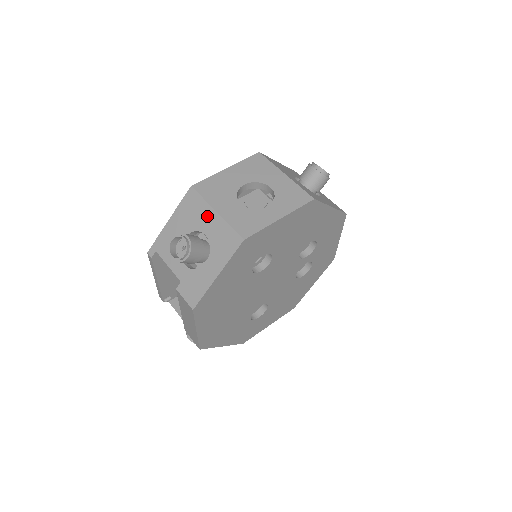
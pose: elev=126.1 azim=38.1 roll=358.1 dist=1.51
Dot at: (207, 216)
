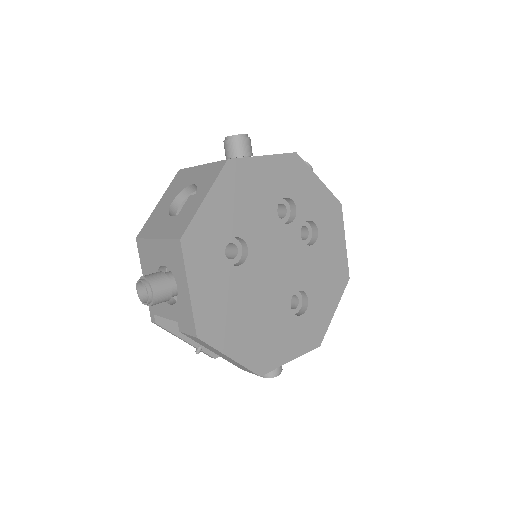
Dot at: (155, 249)
